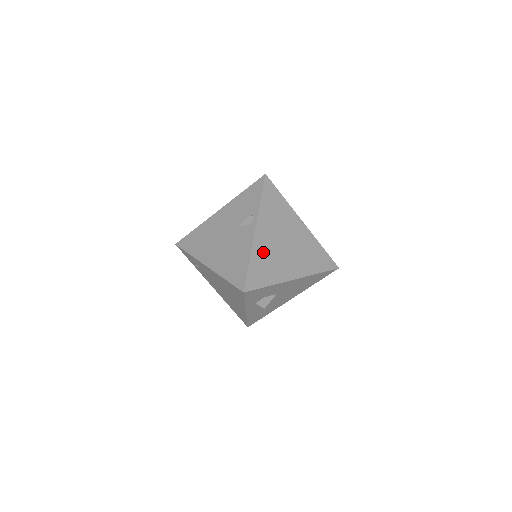
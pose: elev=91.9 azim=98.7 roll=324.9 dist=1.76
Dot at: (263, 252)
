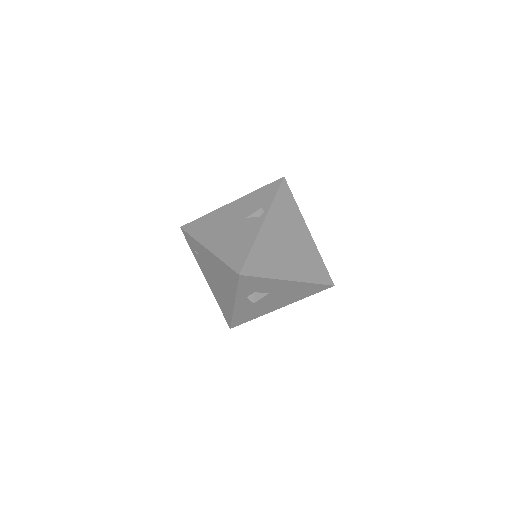
Dot at: (266, 245)
